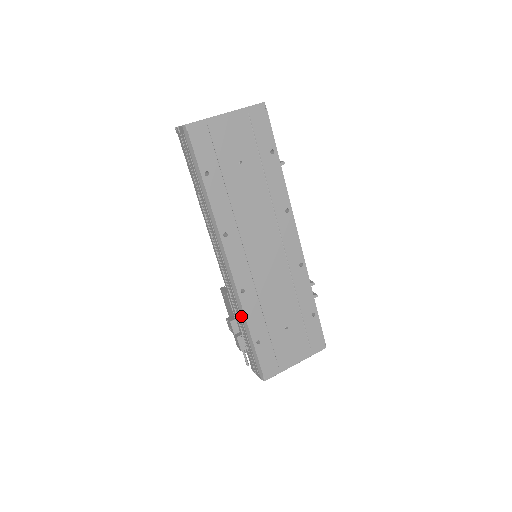
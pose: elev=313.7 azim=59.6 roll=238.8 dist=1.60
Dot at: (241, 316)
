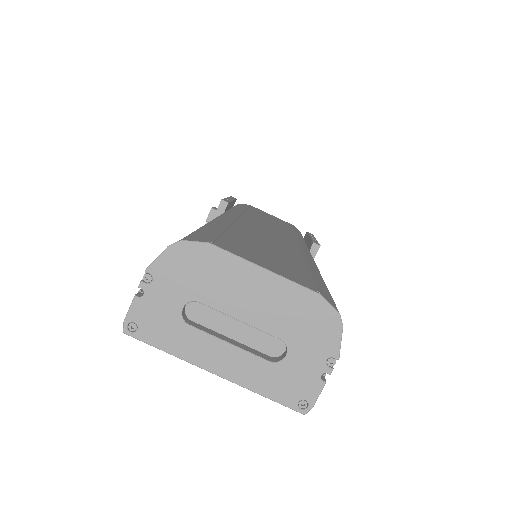
Dot at: occluded
